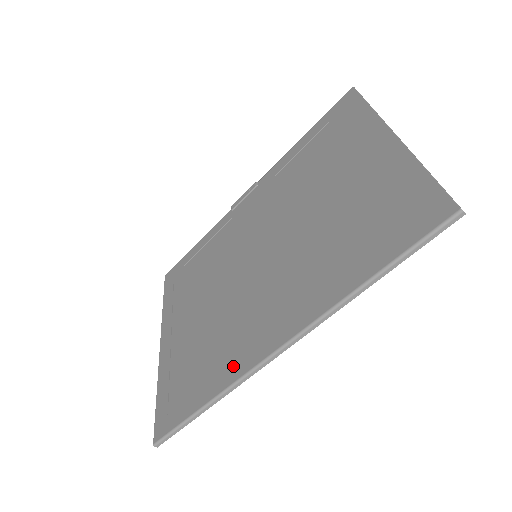
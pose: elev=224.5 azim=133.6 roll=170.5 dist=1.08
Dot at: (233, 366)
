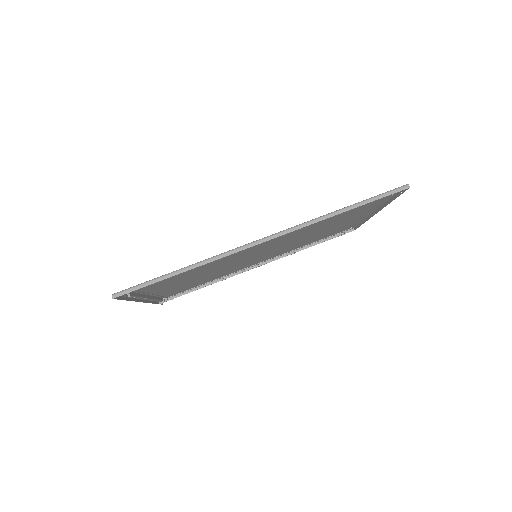
Dot at: occluded
